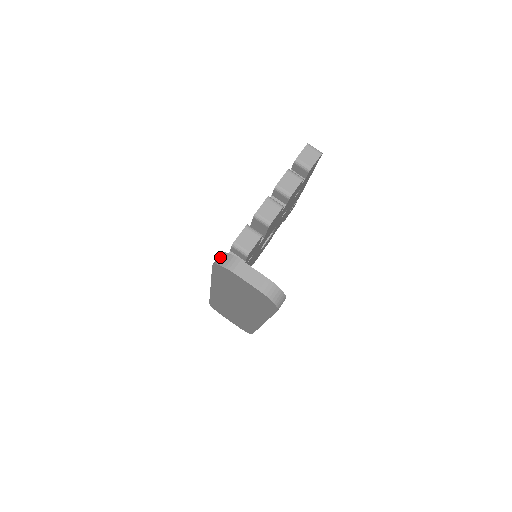
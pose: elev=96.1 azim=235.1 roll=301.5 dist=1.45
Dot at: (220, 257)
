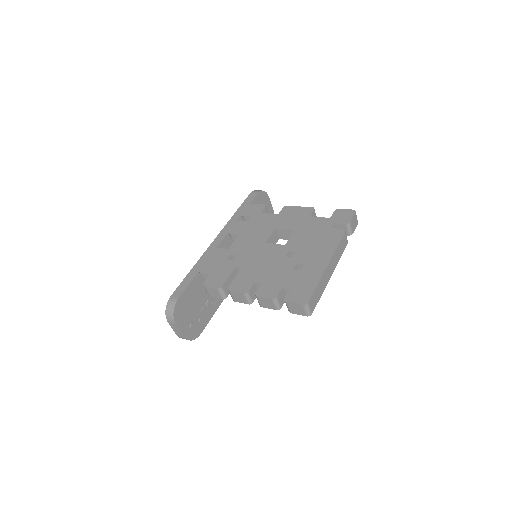
Dot at: (171, 305)
